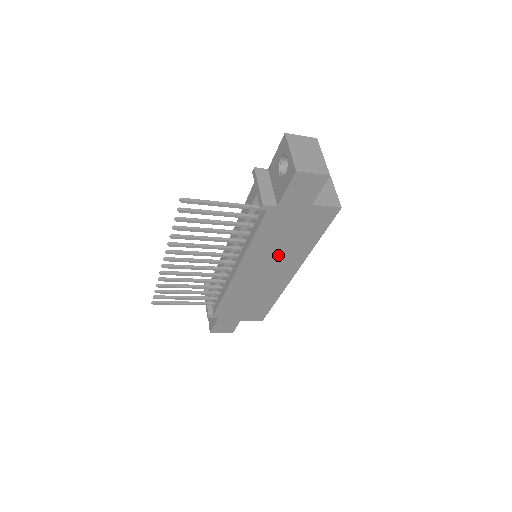
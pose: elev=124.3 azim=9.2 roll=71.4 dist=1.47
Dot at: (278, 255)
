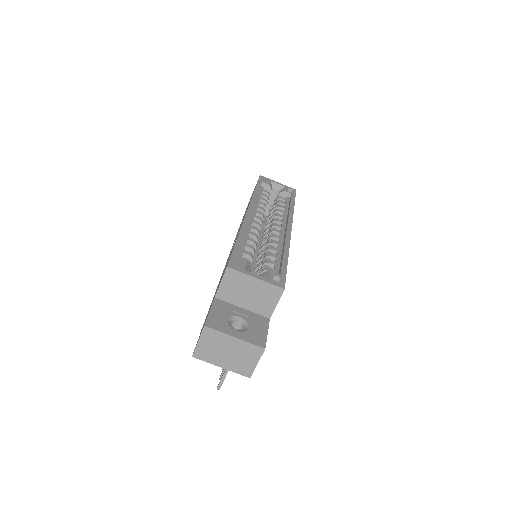
Dot at: occluded
